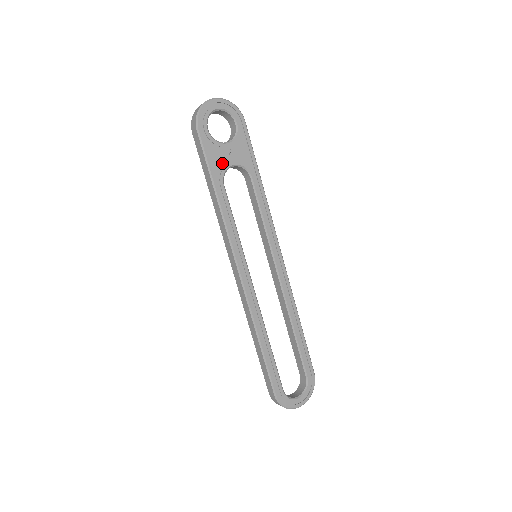
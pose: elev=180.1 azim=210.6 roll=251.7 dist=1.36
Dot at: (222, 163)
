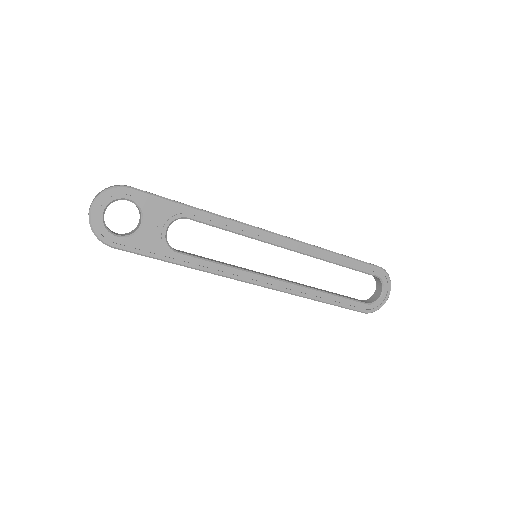
Dot at: (157, 241)
